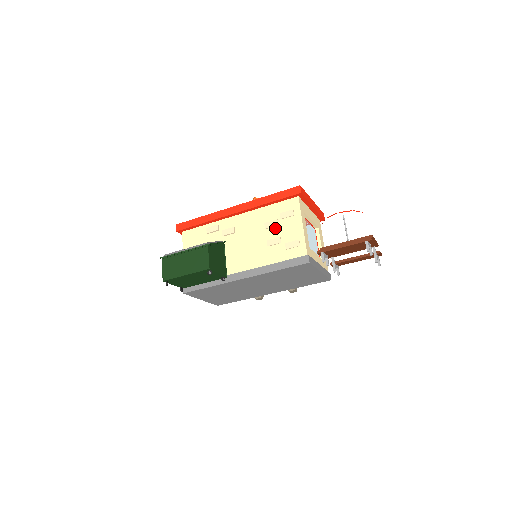
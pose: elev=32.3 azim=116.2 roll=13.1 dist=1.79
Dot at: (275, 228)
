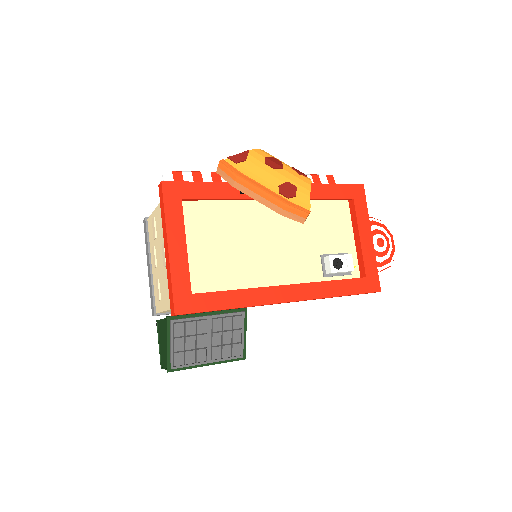
Dot at: occluded
